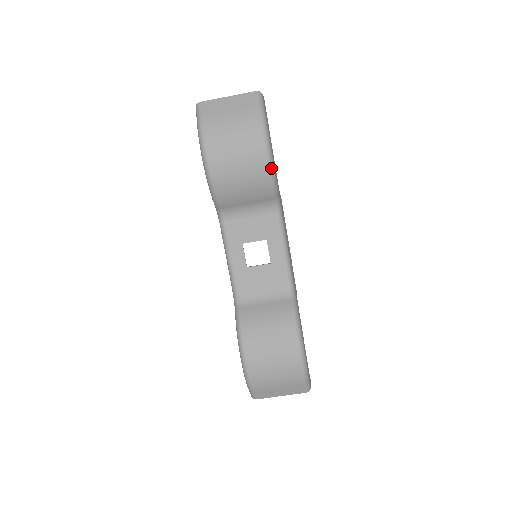
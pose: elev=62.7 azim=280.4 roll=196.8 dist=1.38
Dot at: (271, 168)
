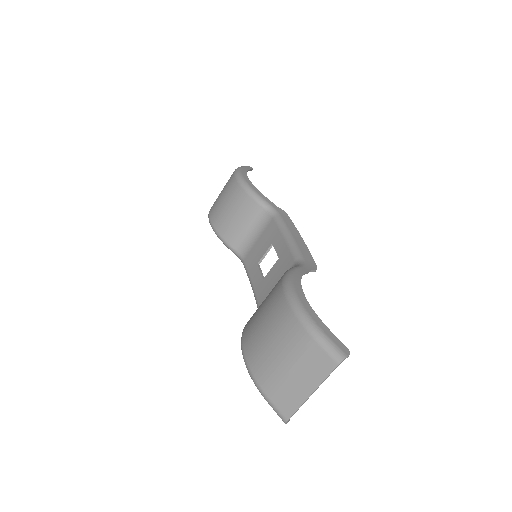
Dot at: (244, 185)
